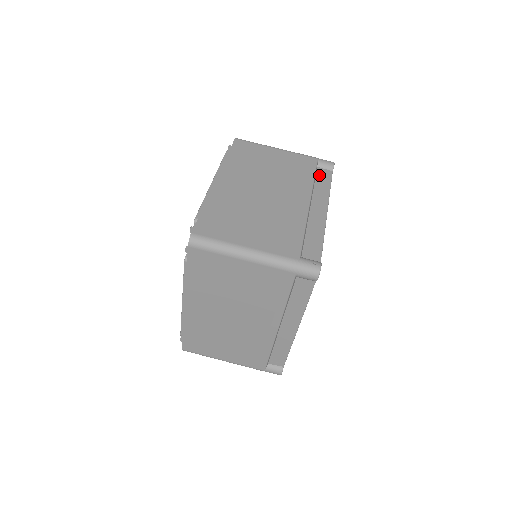
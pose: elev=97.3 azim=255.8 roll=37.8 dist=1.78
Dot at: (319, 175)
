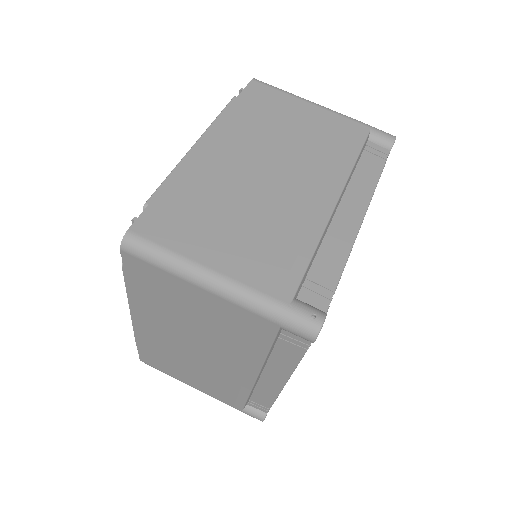
Dot at: (367, 154)
